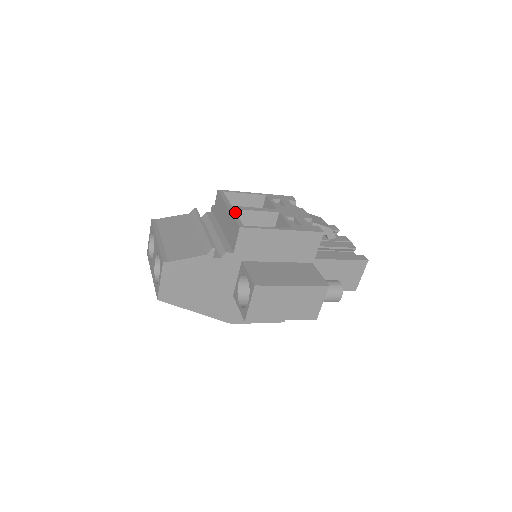
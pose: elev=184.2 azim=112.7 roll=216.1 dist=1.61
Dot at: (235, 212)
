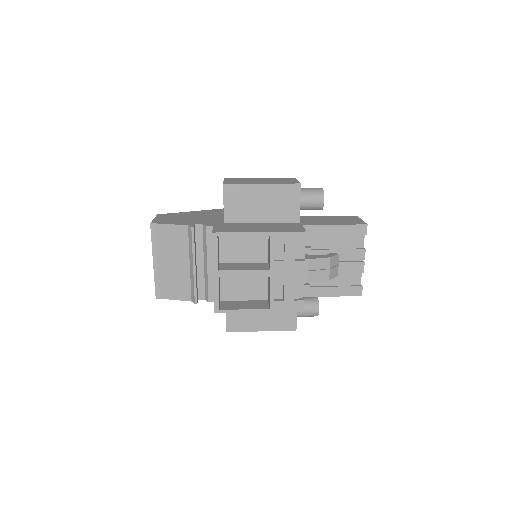
Dot at: (218, 285)
